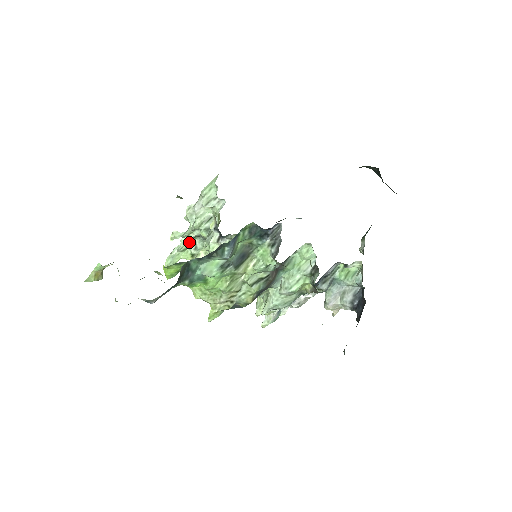
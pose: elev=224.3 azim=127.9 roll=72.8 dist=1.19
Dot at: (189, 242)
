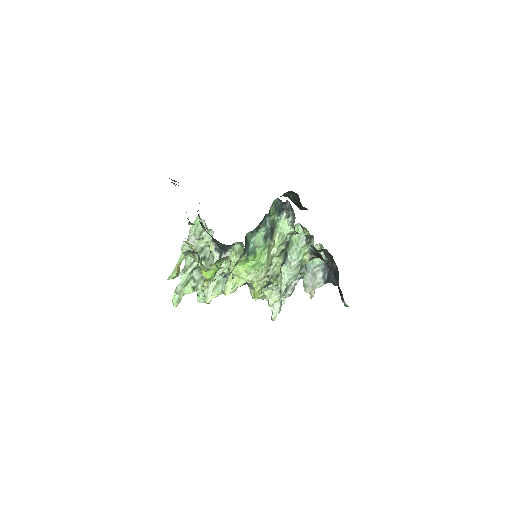
Dot at: (188, 277)
